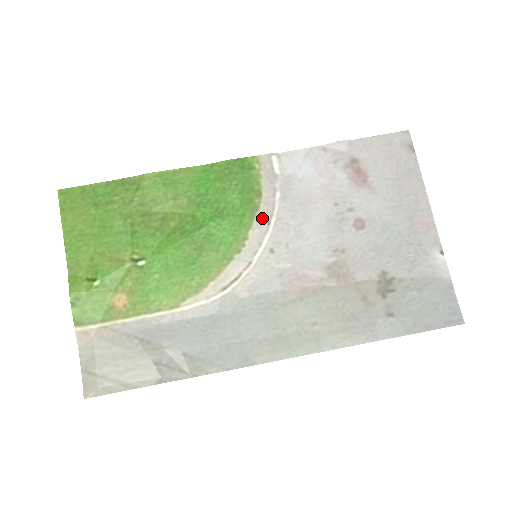
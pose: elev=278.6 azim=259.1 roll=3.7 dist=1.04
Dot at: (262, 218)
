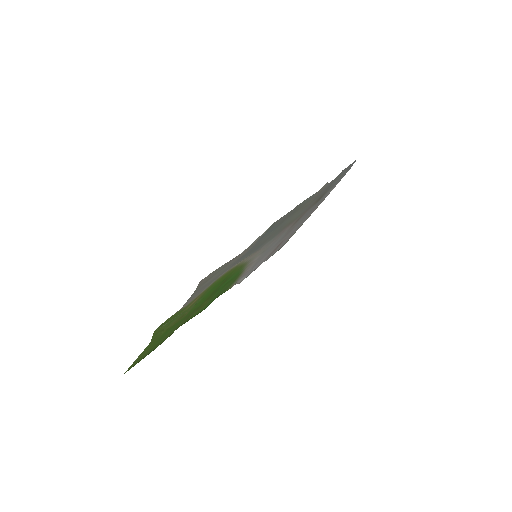
Dot at: (247, 267)
